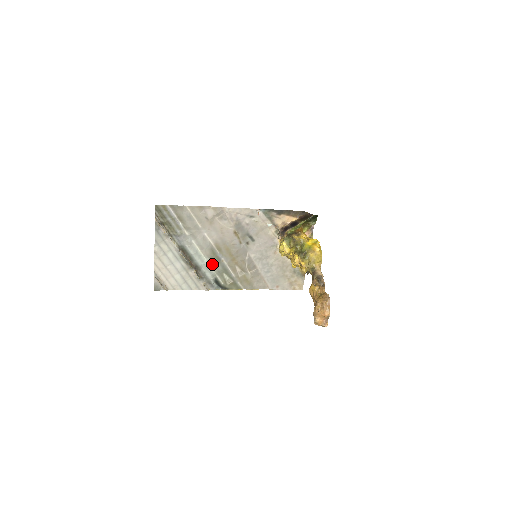
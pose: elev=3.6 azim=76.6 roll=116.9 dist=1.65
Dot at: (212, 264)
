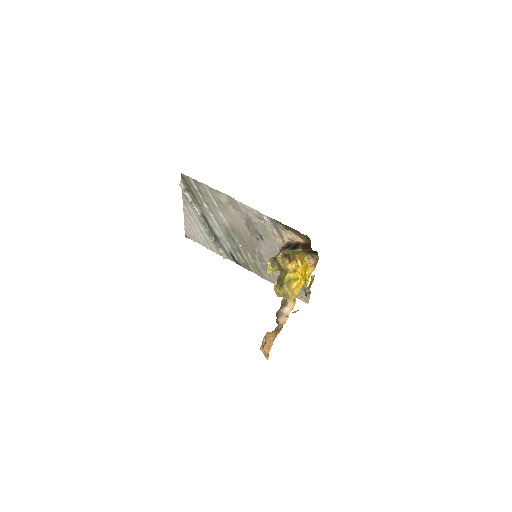
Dot at: (228, 240)
